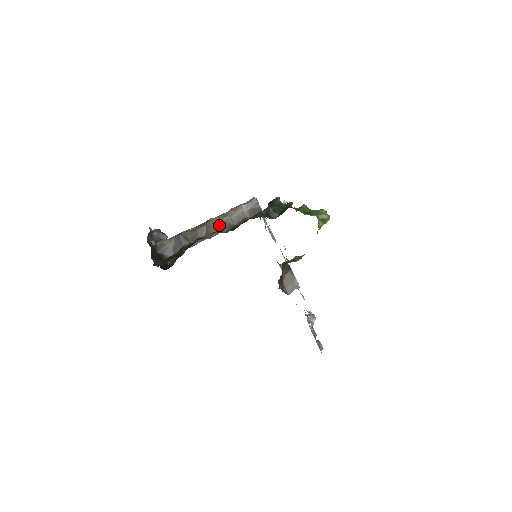
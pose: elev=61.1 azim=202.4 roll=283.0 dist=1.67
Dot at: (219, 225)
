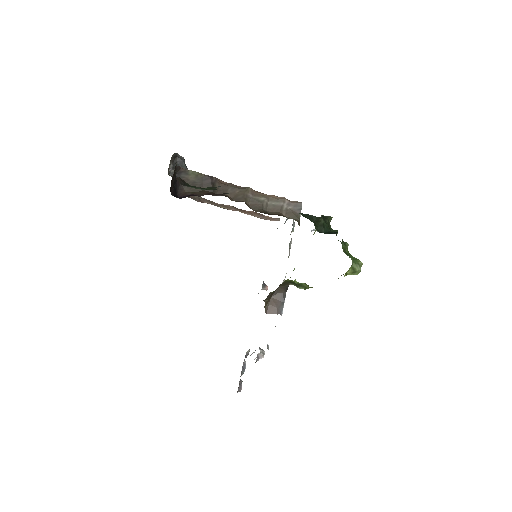
Dot at: (252, 199)
